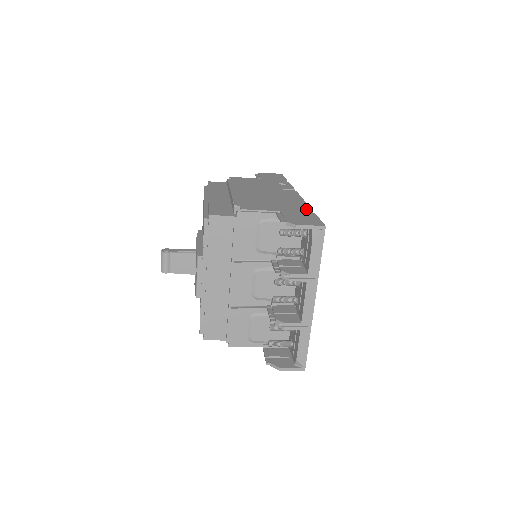
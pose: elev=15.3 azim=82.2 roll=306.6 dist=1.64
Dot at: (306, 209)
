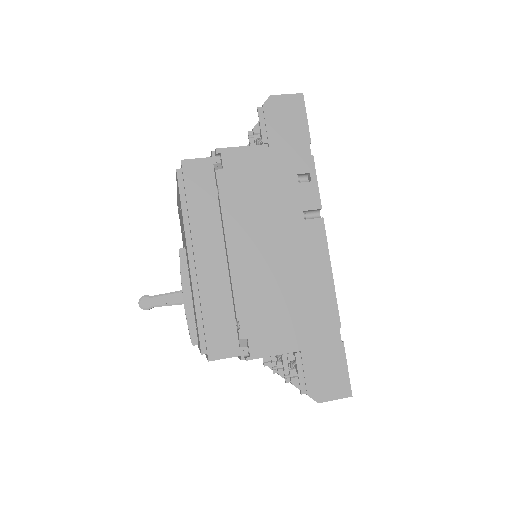
Dot at: (333, 326)
